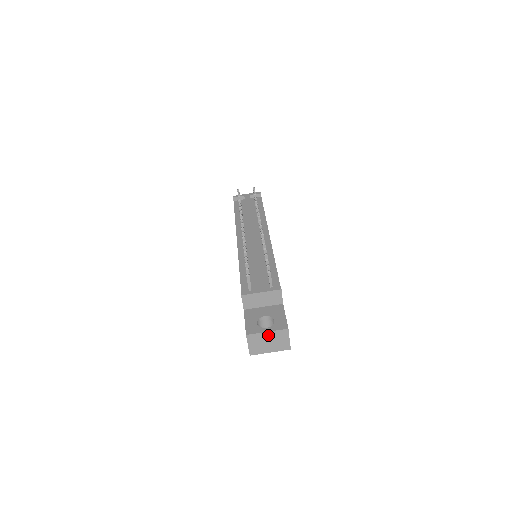
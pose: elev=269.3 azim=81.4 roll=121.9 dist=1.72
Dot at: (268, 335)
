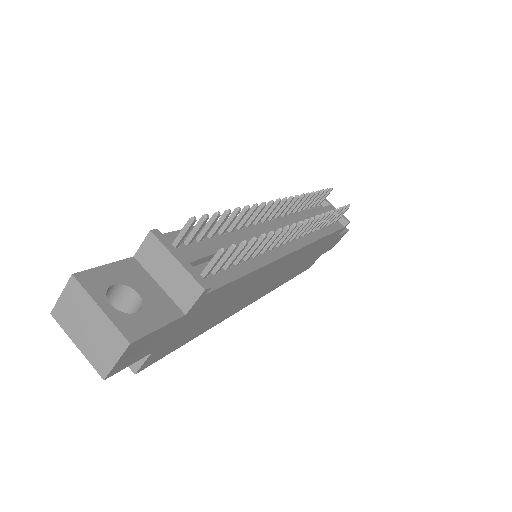
Dot at: (97, 315)
